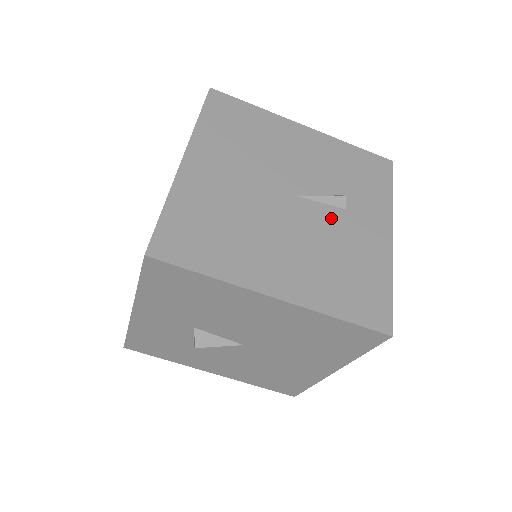
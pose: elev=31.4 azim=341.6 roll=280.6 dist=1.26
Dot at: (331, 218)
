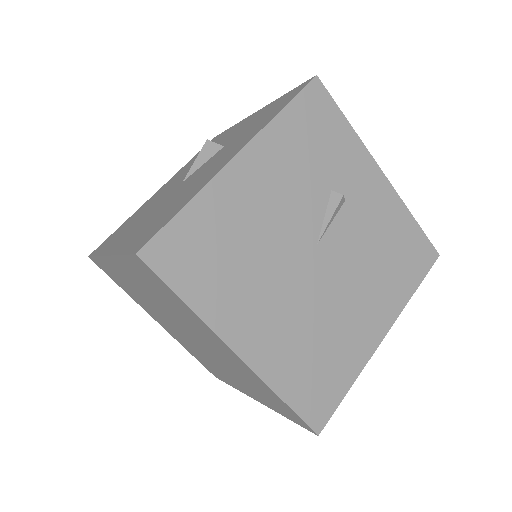
Dot at: (347, 226)
